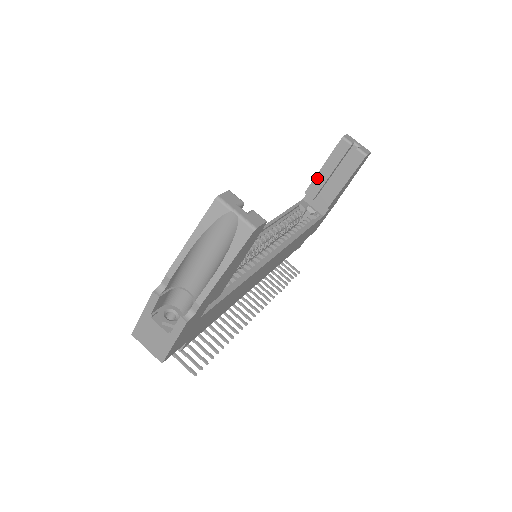
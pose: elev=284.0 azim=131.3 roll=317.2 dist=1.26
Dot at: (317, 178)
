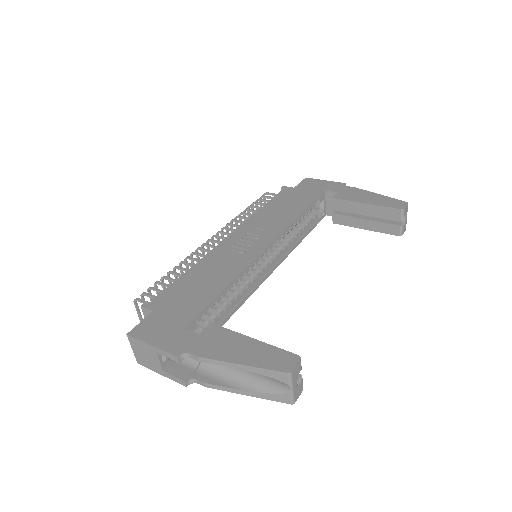
Dot at: (353, 203)
